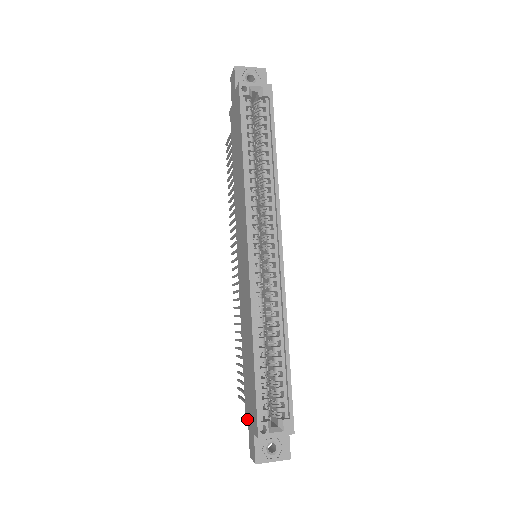
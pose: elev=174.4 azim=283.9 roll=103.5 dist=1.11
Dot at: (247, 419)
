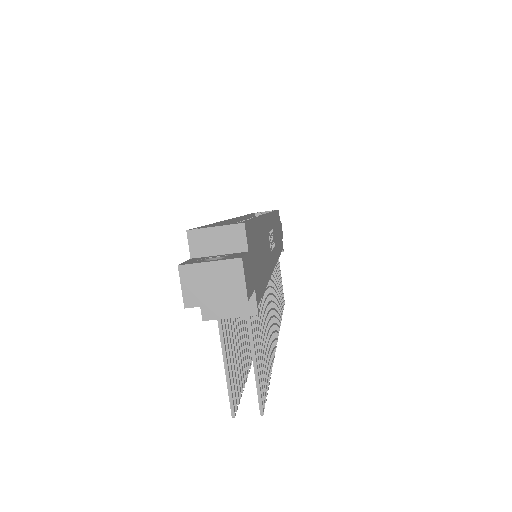
Dot at: occluded
